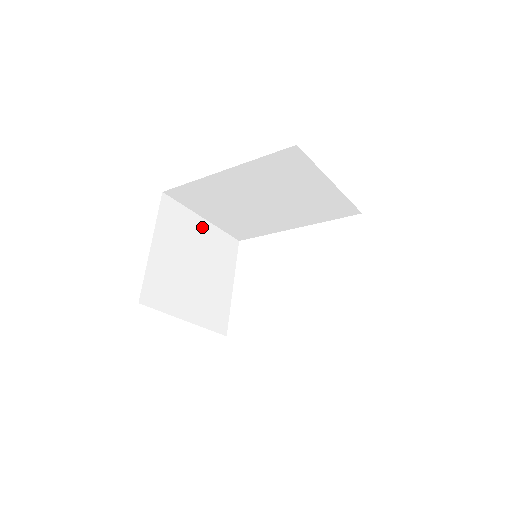
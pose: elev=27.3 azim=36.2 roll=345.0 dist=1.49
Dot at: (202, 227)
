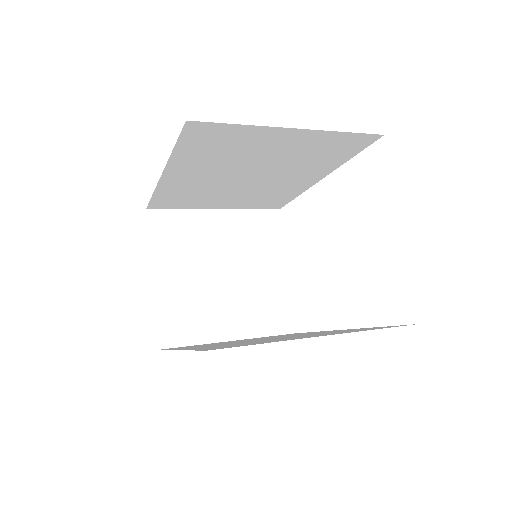
Dot at: (217, 221)
